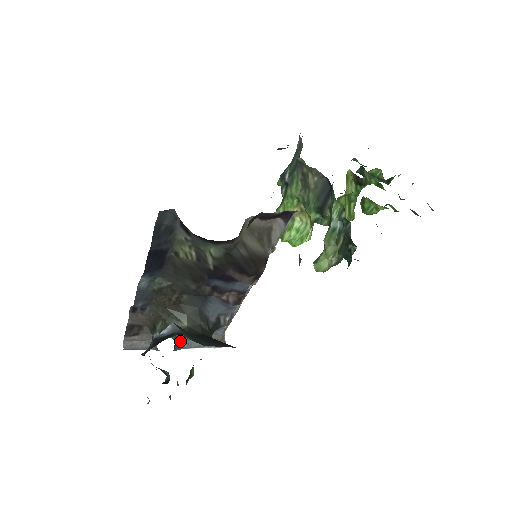
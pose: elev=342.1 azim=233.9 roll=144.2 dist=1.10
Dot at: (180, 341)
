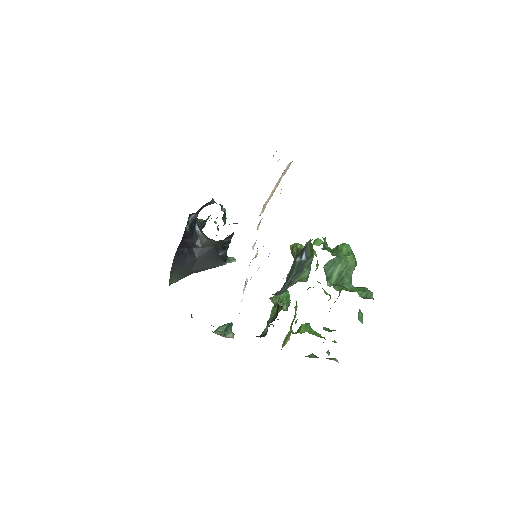
Dot at: occluded
